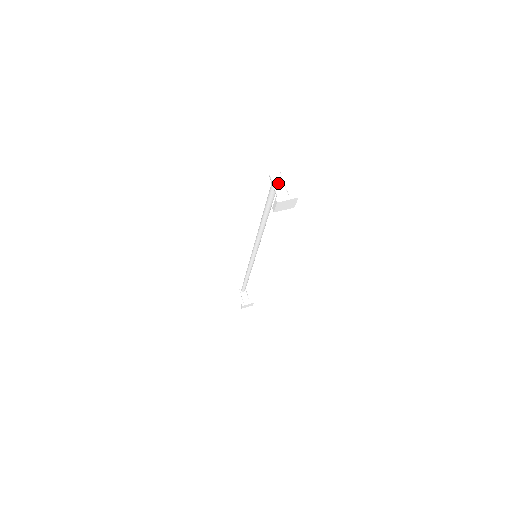
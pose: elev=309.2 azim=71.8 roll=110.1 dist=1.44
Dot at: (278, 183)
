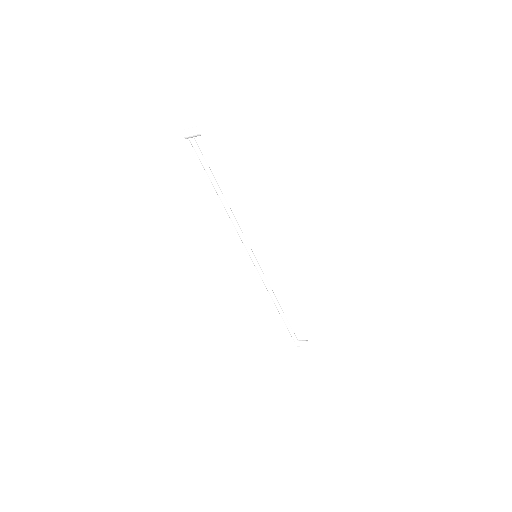
Dot at: (191, 129)
